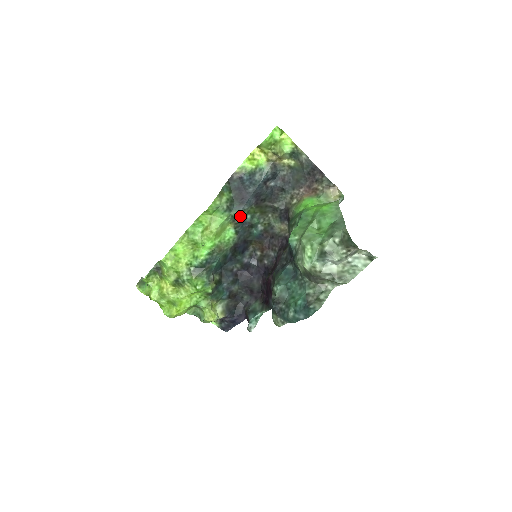
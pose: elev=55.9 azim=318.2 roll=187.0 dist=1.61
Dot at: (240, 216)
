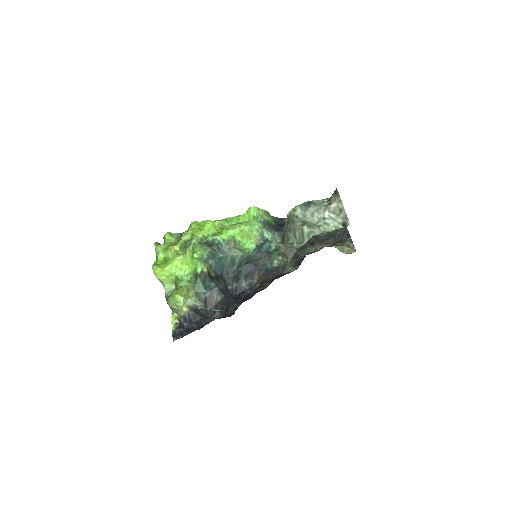
Dot at: occluded
